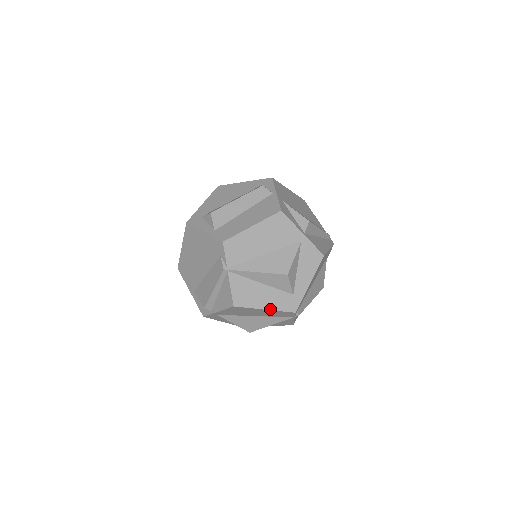
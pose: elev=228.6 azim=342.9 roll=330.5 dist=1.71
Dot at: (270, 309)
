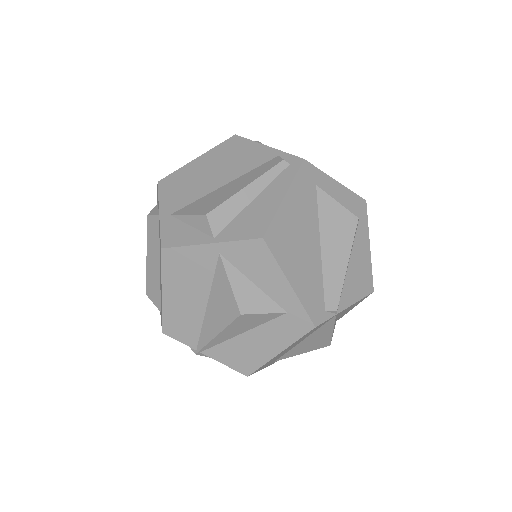
Dot at: (284, 348)
